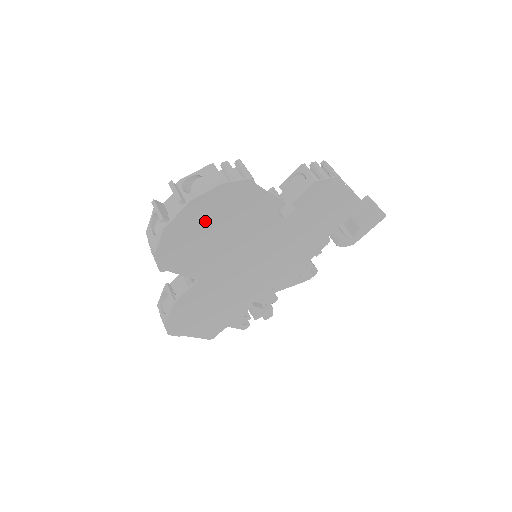
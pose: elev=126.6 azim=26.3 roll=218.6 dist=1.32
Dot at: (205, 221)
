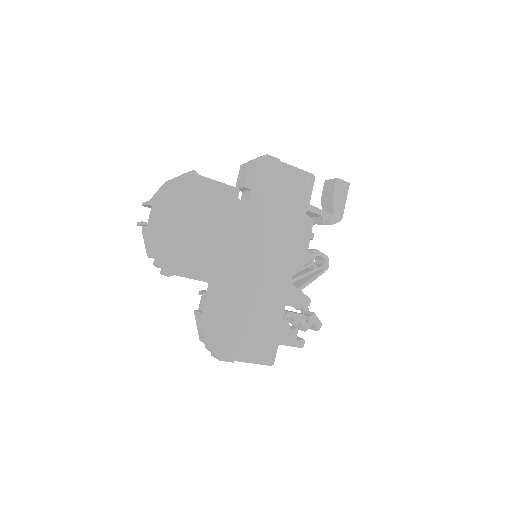
Dot at: (178, 217)
